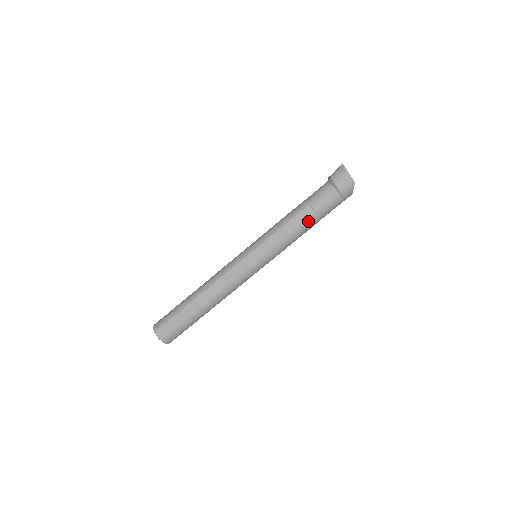
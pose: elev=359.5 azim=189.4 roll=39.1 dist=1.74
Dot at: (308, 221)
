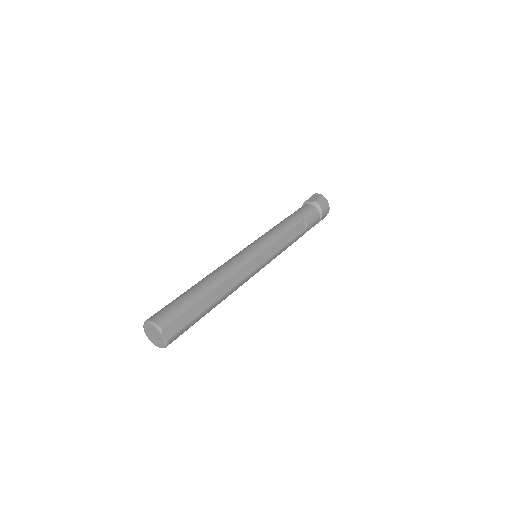
Dot at: (301, 234)
